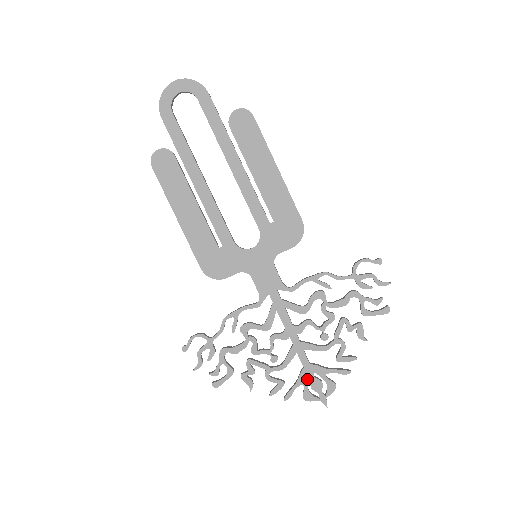
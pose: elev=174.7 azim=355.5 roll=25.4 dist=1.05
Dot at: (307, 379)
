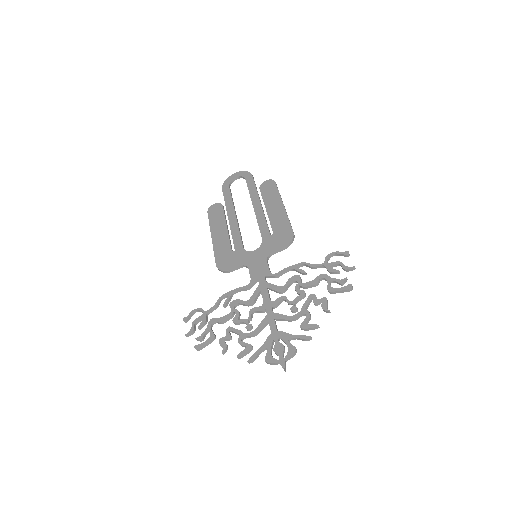
Dot at: (272, 343)
